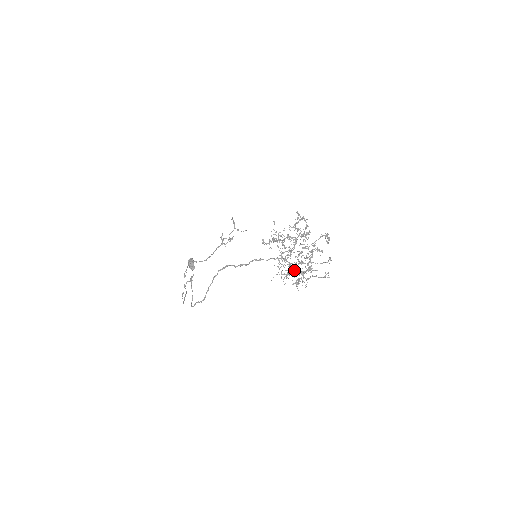
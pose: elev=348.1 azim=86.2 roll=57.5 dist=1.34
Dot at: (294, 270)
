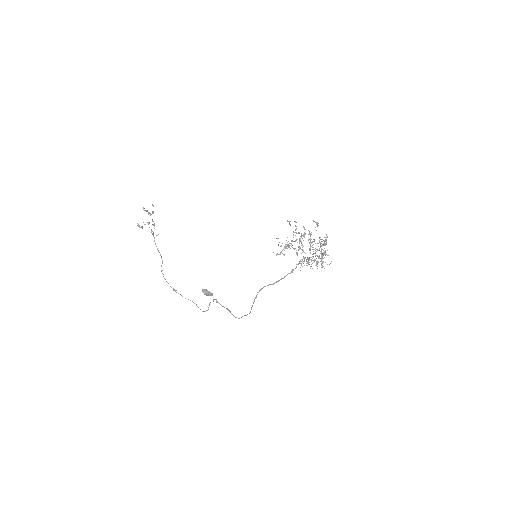
Dot at: (314, 260)
